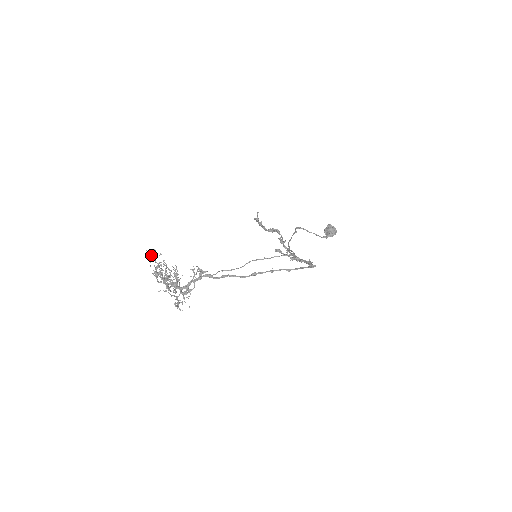
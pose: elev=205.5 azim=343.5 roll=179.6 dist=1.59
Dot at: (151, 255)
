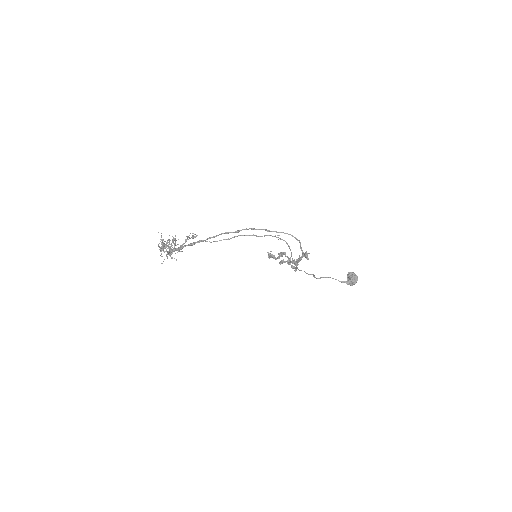
Dot at: occluded
